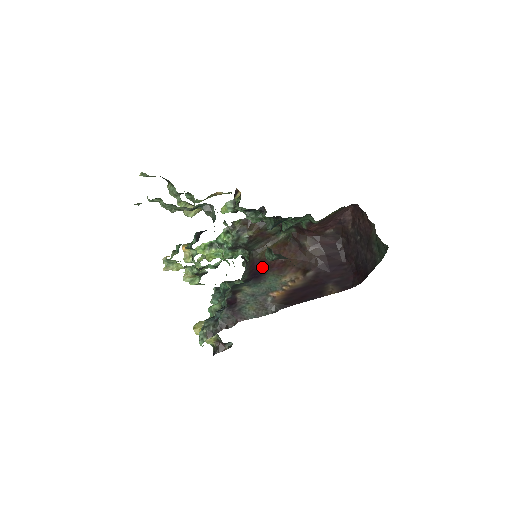
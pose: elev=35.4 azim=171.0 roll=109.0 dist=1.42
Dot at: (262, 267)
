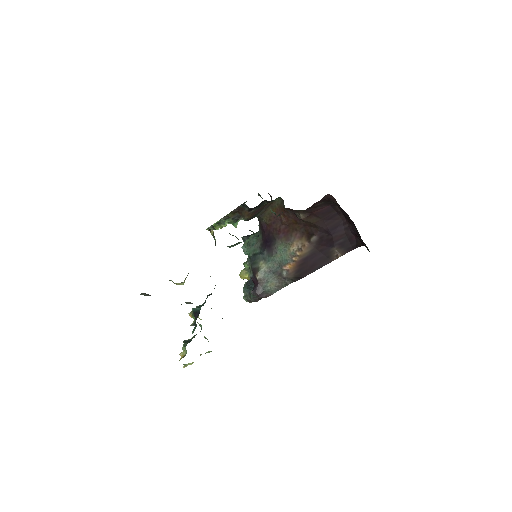
Dot at: (270, 234)
